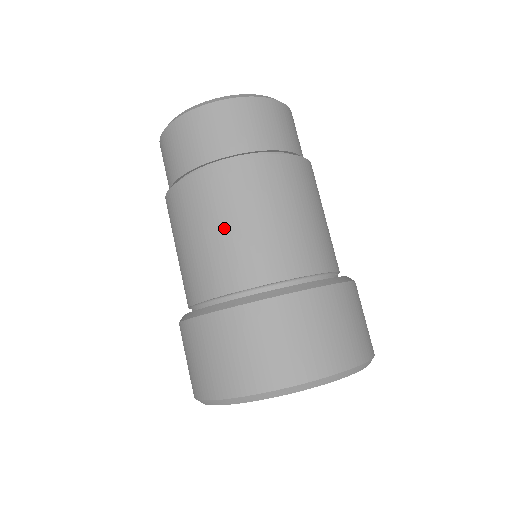
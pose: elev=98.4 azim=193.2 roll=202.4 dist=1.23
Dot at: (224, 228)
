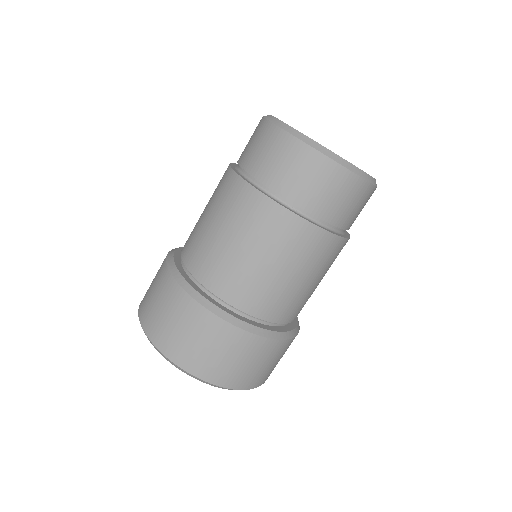
Dot at: (271, 267)
